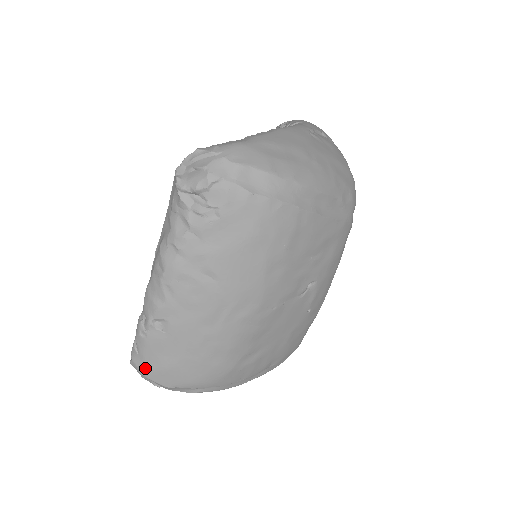
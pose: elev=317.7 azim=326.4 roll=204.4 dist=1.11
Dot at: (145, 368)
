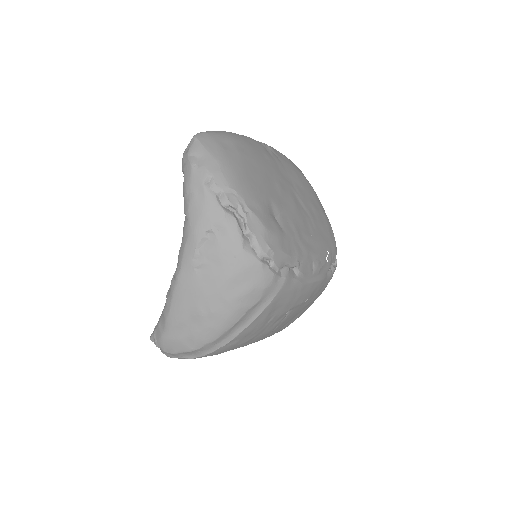
Dot at: occluded
